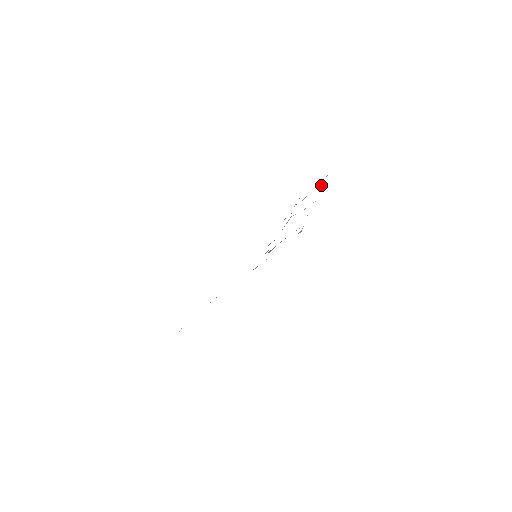
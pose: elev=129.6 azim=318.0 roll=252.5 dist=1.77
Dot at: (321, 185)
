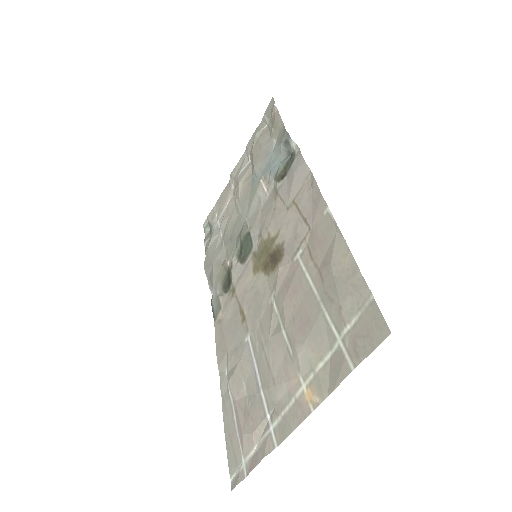
Dot at: (258, 132)
